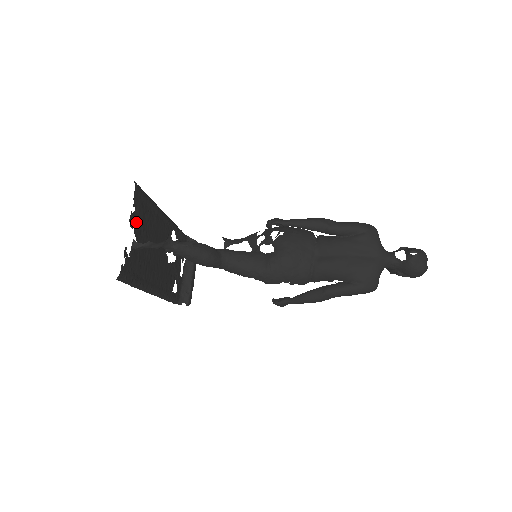
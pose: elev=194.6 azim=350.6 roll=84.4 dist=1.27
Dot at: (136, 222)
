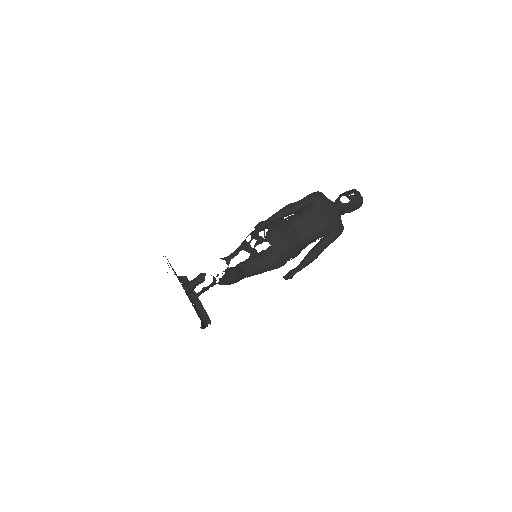
Dot at: occluded
